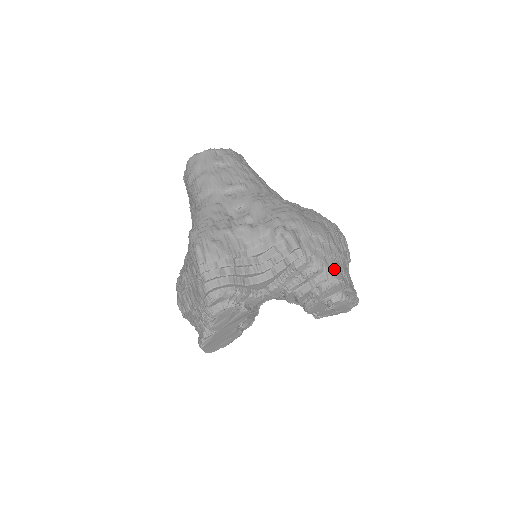
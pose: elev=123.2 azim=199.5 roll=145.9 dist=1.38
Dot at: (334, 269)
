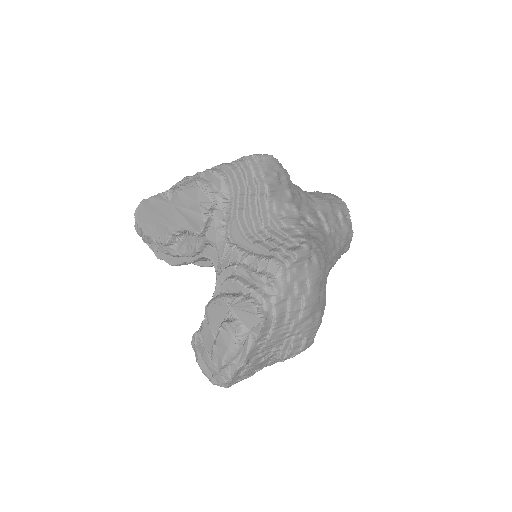
Dot at: (276, 312)
